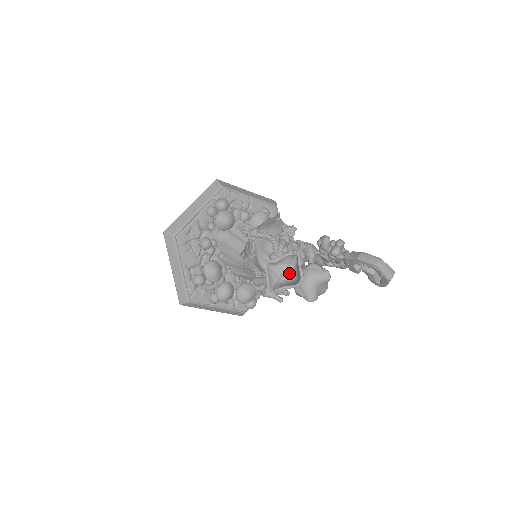
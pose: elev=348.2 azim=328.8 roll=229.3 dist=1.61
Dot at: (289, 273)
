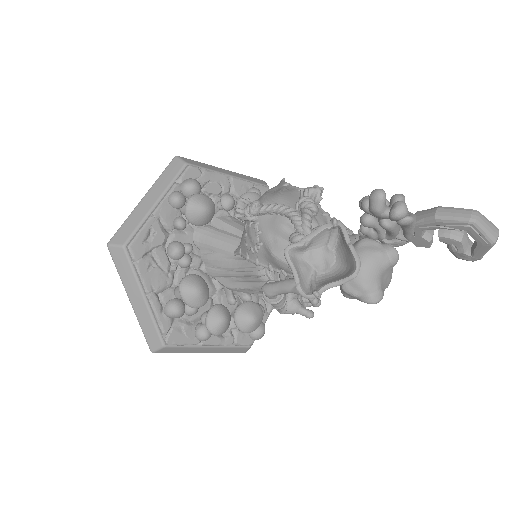
Dot at: (329, 261)
